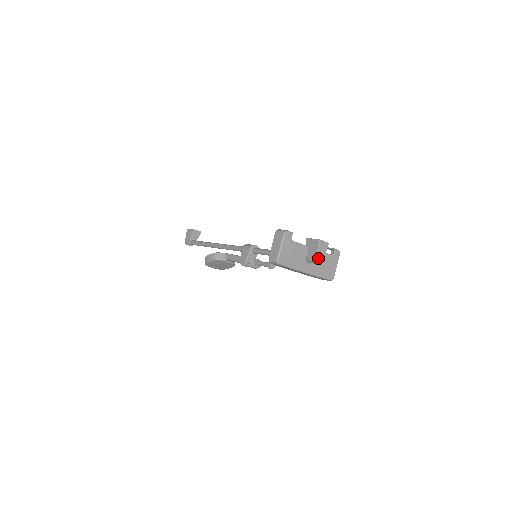
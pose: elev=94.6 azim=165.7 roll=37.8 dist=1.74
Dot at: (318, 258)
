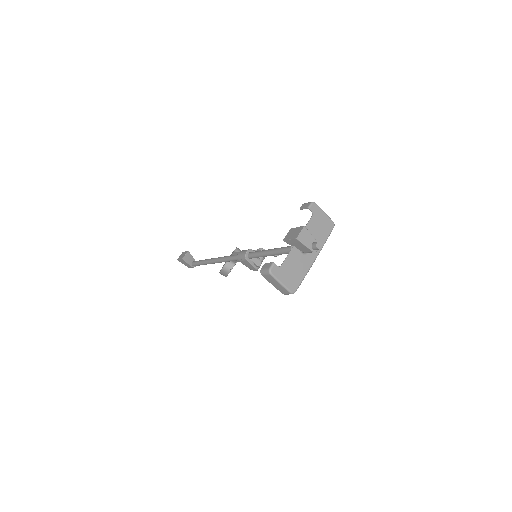
Dot at: (313, 249)
